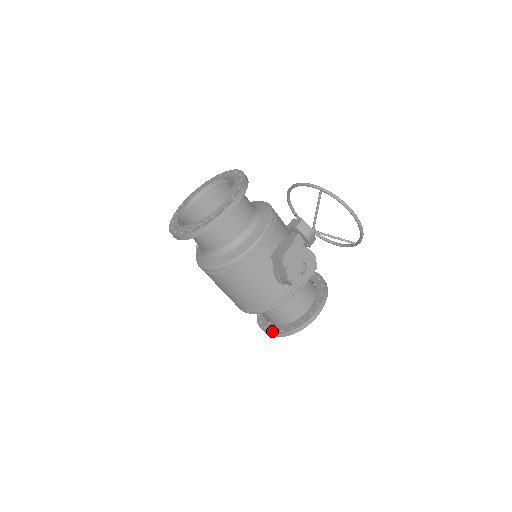
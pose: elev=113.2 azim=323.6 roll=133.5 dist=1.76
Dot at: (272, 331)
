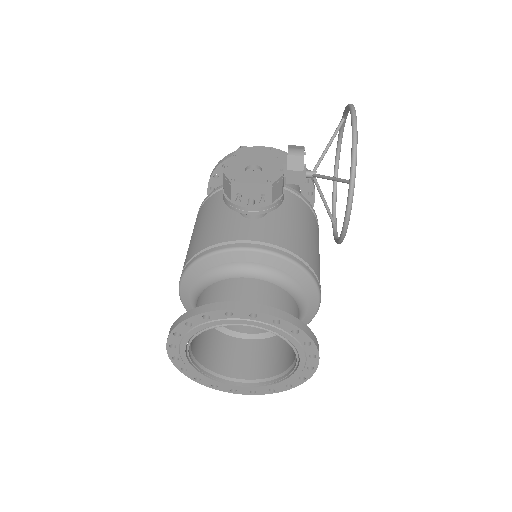
Dot at: occluded
